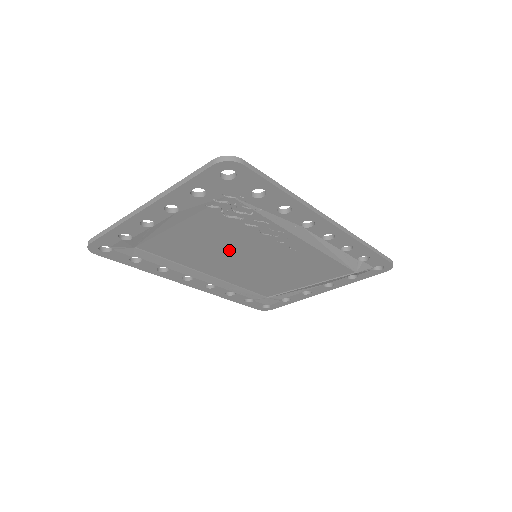
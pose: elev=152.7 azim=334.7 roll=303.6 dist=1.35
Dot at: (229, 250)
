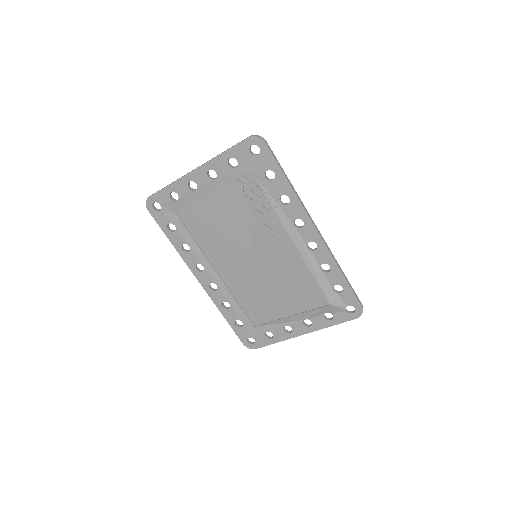
Dot at: (238, 240)
